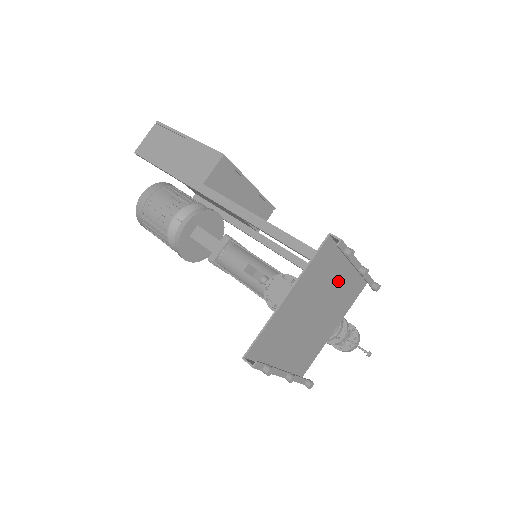
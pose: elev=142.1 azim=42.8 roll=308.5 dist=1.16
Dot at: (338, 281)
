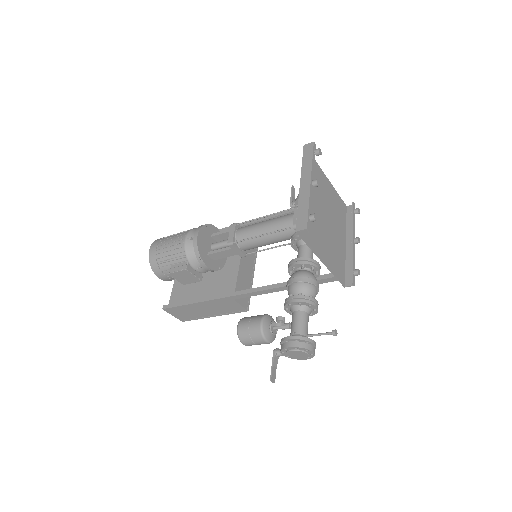
Dot at: (338, 236)
